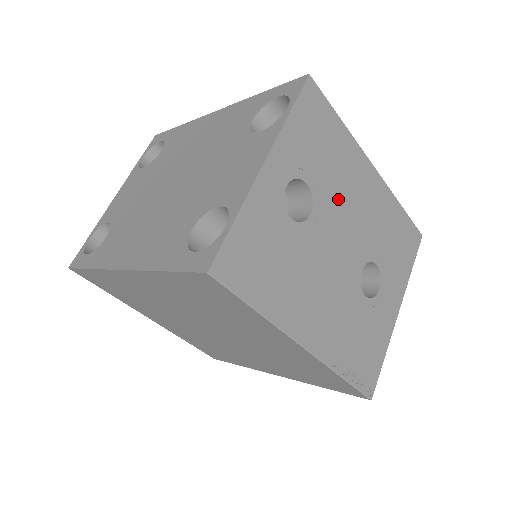
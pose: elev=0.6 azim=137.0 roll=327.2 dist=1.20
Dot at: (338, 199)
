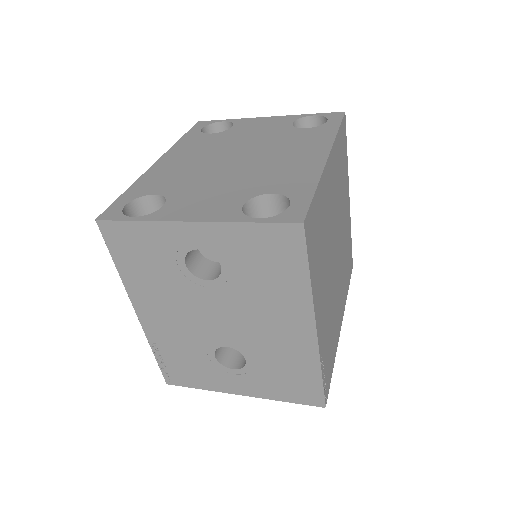
Dot at: (246, 301)
